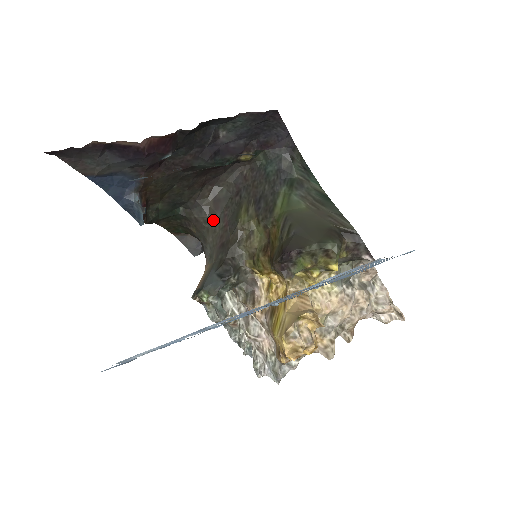
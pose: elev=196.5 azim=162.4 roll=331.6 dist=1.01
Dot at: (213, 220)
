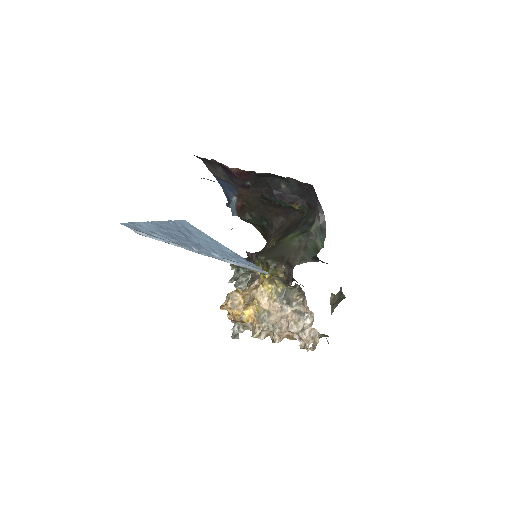
Dot at: (273, 237)
